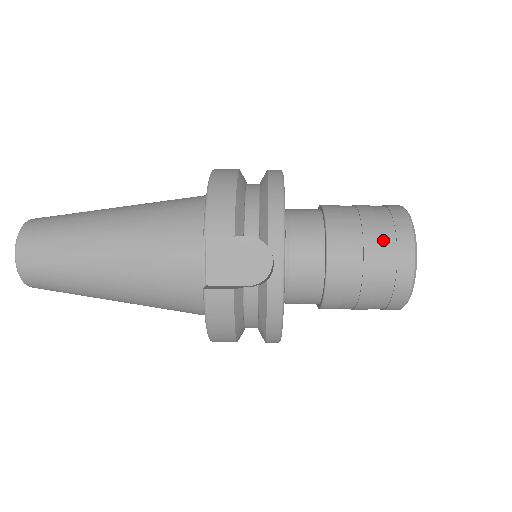
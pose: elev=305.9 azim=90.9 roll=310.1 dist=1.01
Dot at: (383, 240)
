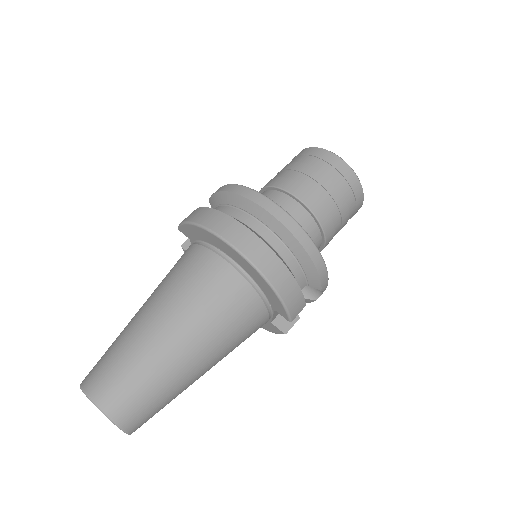
Dot at: (350, 210)
